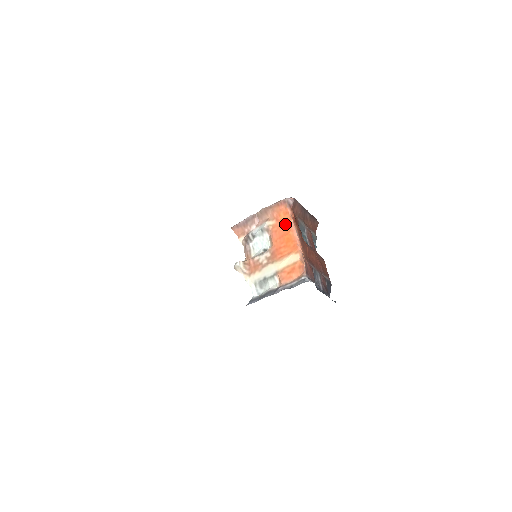
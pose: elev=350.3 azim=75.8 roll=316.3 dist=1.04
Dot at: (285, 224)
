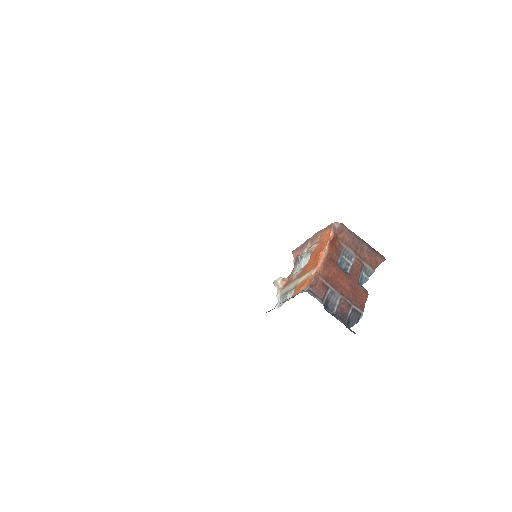
Dot at: (322, 245)
